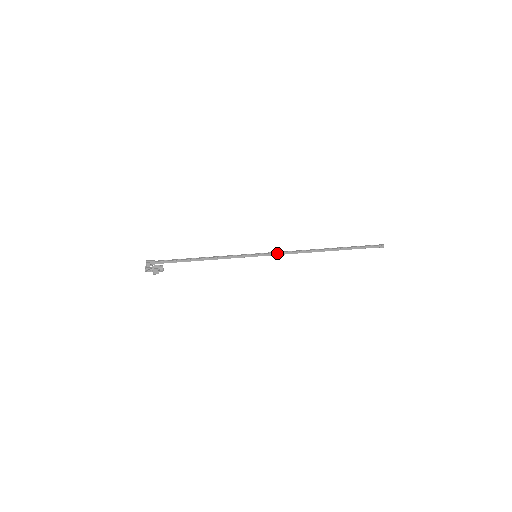
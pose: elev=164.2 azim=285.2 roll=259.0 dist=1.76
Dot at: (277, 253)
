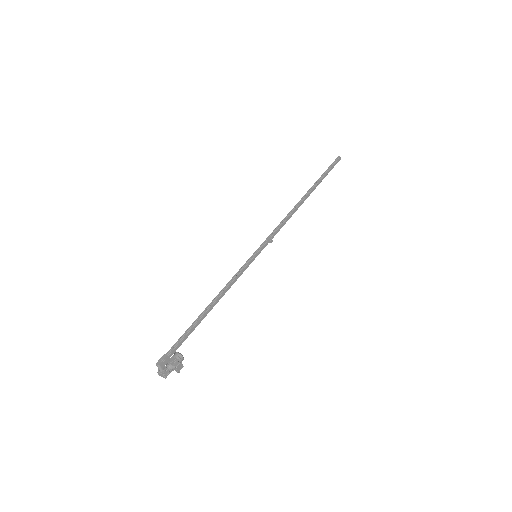
Dot at: (272, 236)
